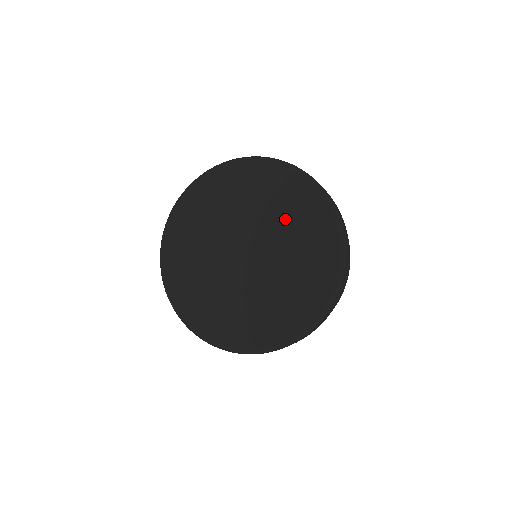
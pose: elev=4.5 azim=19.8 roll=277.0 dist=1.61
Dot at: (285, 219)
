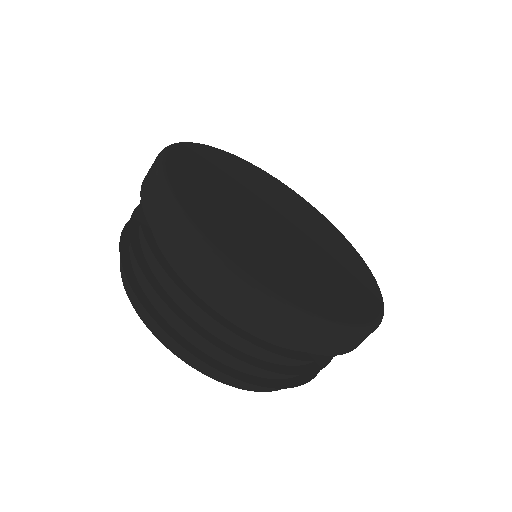
Dot at: (296, 209)
